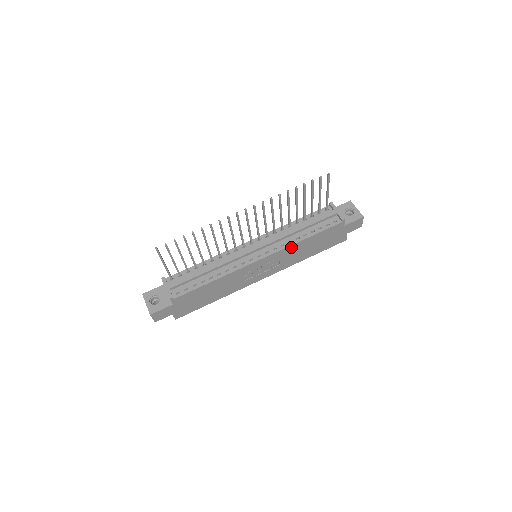
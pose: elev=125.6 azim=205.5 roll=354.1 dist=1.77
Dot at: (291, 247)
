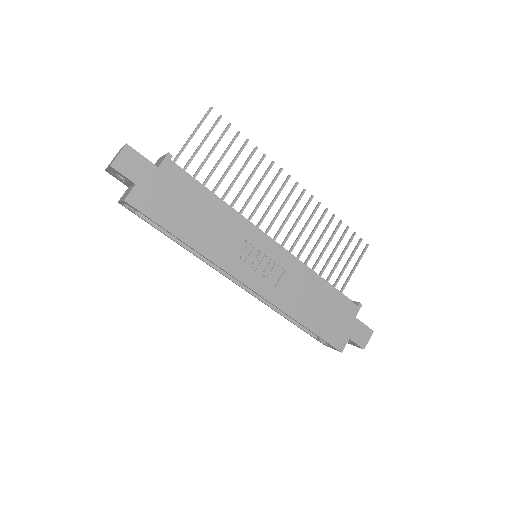
Dot at: (304, 271)
